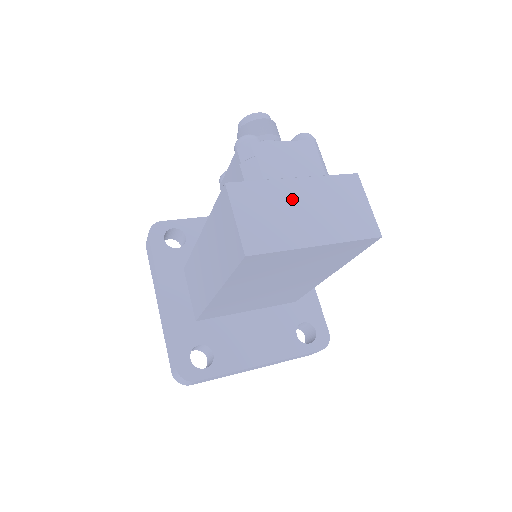
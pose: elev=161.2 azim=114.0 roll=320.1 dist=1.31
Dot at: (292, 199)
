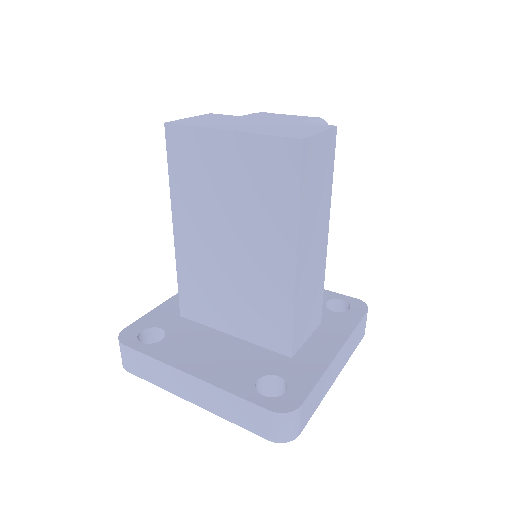
Dot at: (247, 121)
